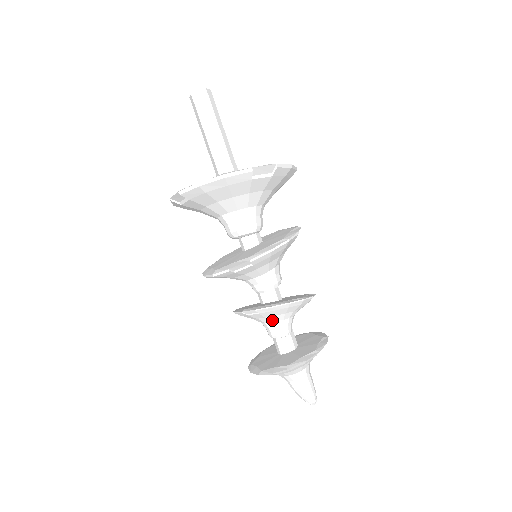
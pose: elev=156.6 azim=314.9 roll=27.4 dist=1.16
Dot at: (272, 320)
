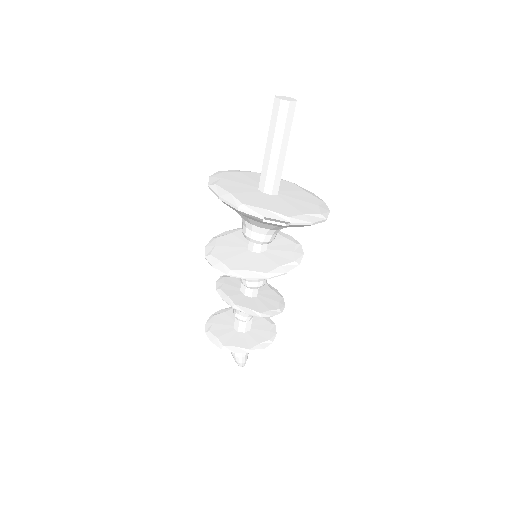
Dot at: occluded
